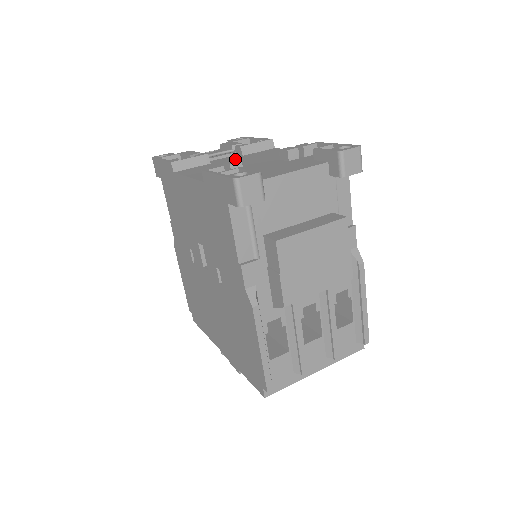
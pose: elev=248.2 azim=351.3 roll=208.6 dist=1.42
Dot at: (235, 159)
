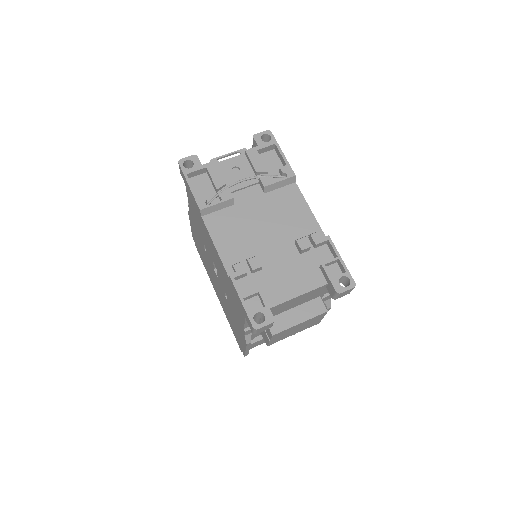
Dot at: (257, 205)
